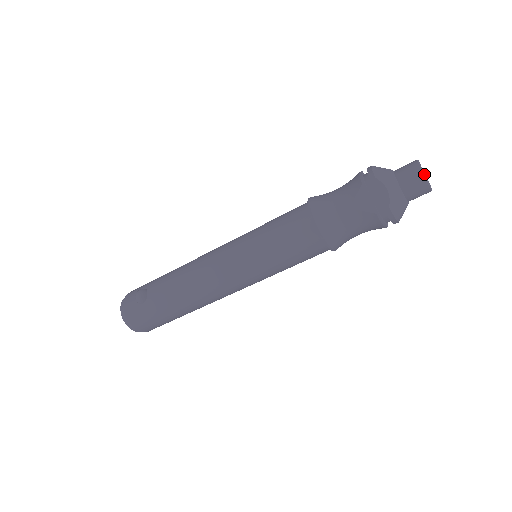
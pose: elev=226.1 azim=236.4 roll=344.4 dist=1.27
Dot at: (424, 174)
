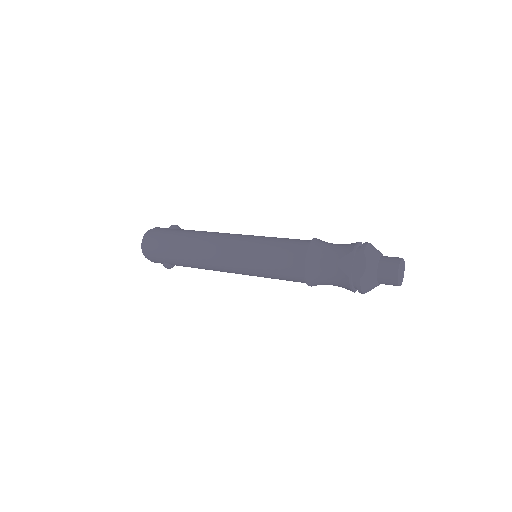
Dot at: occluded
